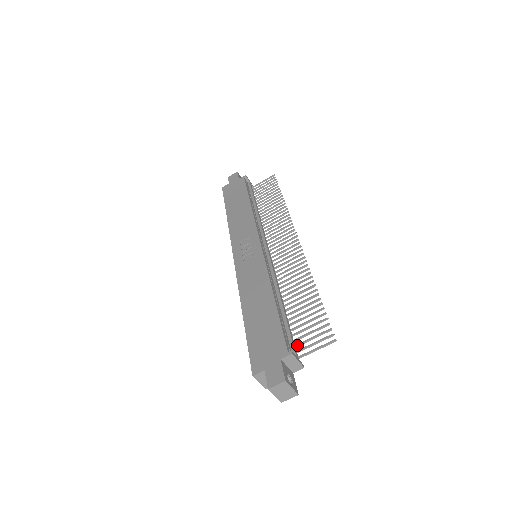
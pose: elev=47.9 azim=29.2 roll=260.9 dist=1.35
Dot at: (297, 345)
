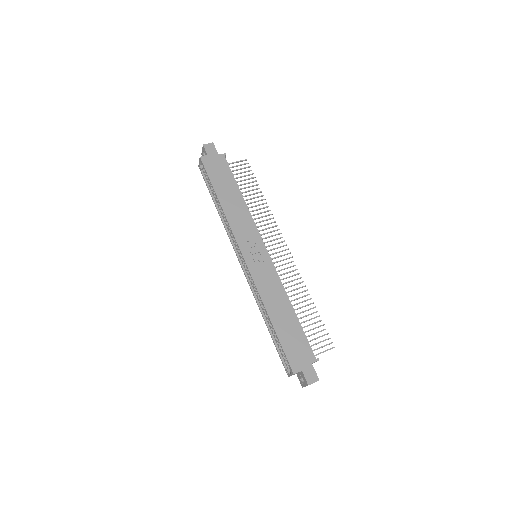
Dot at: occluded
